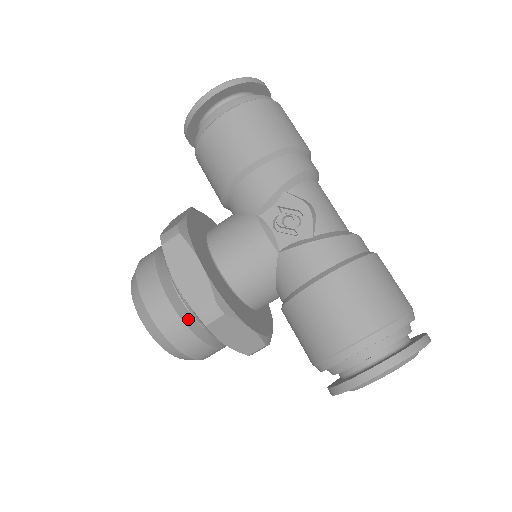
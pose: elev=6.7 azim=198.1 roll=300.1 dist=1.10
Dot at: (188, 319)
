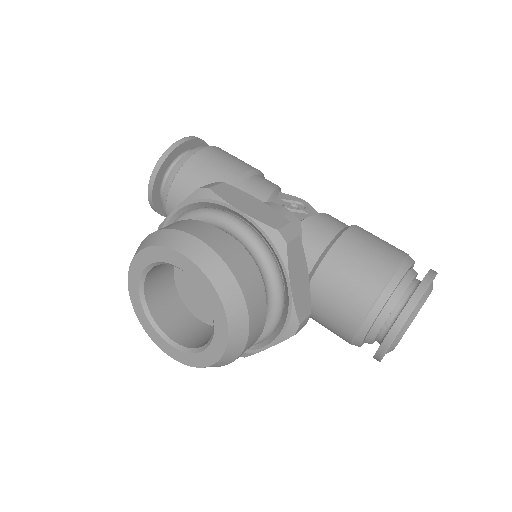
Dot at: (248, 260)
